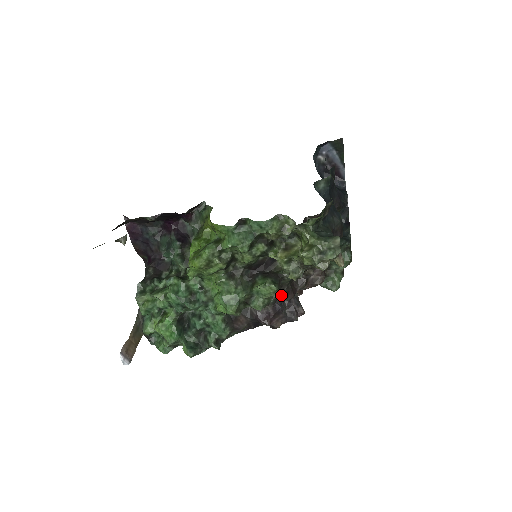
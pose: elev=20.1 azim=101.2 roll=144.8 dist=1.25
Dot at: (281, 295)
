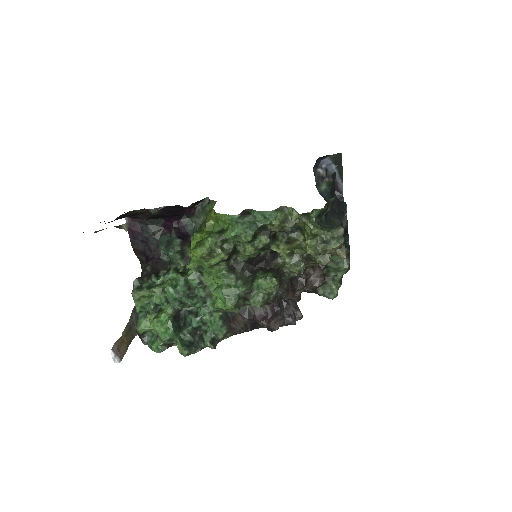
Dot at: (281, 292)
